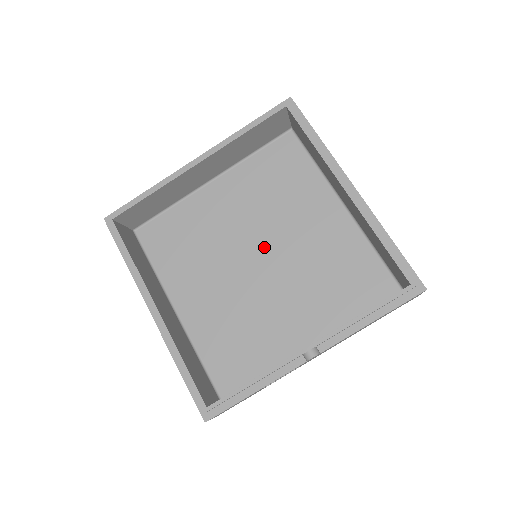
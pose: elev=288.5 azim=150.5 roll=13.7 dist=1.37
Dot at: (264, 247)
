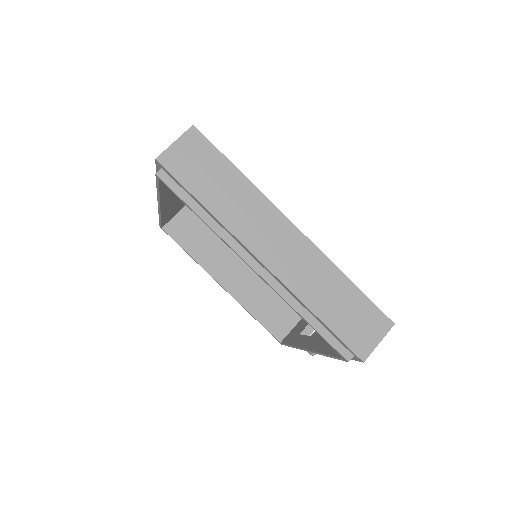
Dot at: occluded
